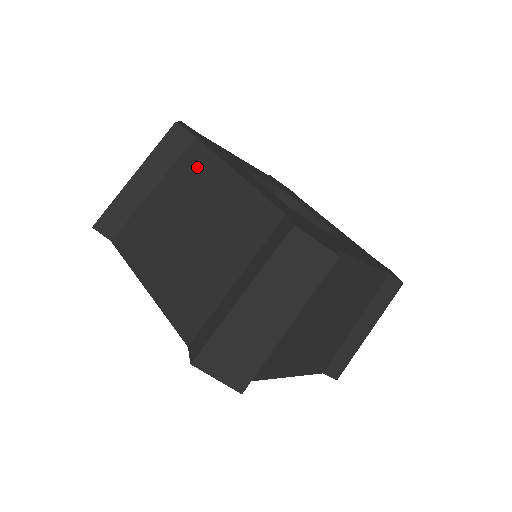
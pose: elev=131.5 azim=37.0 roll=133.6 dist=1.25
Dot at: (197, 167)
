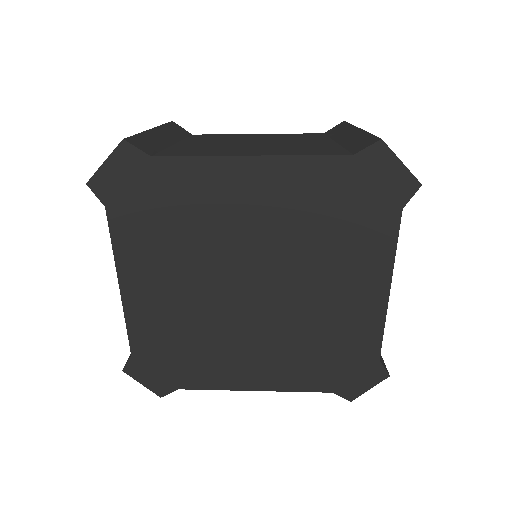
Dot at: (215, 136)
